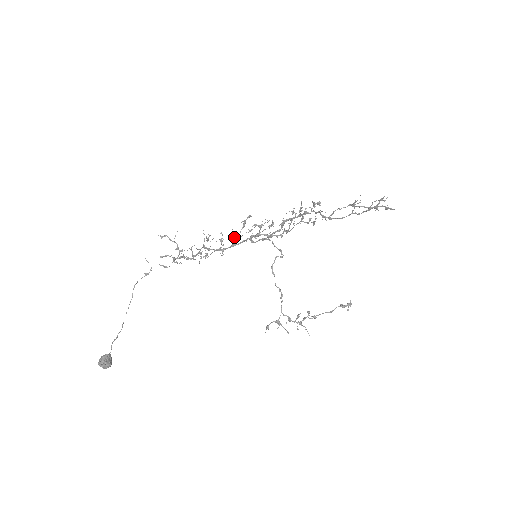
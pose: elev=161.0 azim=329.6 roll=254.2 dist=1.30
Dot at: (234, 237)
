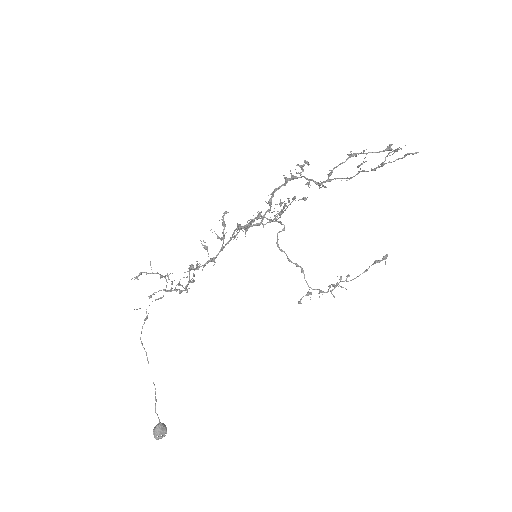
Dot at: (218, 238)
